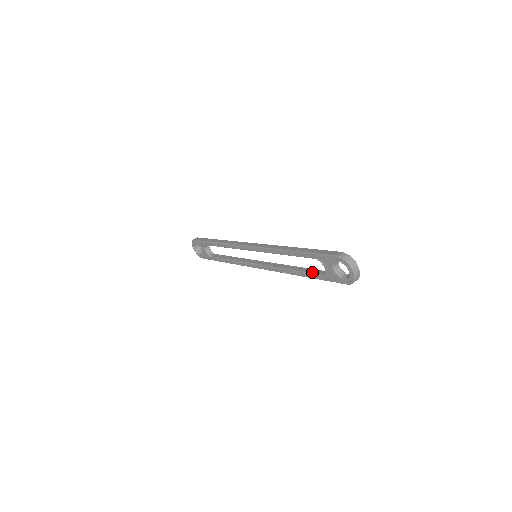
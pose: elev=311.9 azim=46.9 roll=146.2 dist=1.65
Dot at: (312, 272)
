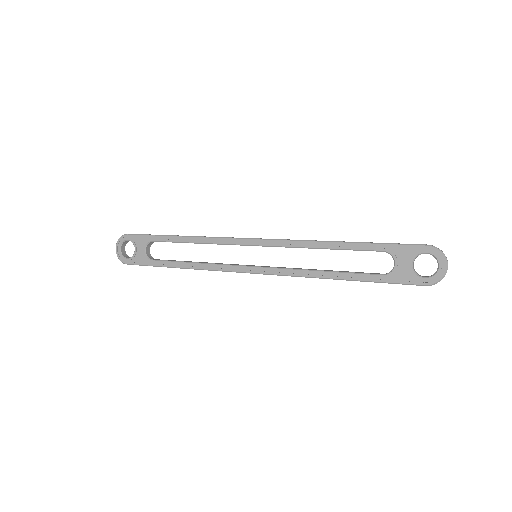
Dot at: occluded
